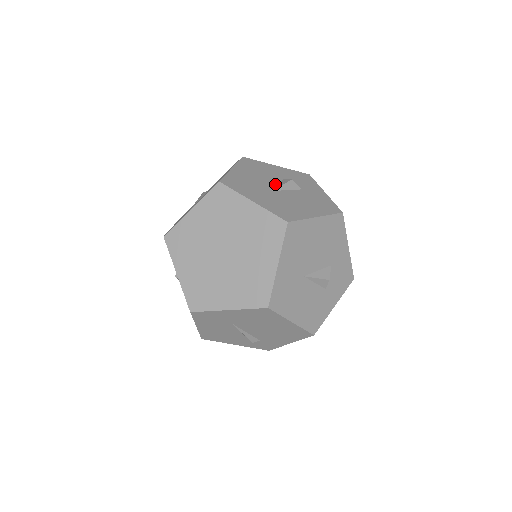
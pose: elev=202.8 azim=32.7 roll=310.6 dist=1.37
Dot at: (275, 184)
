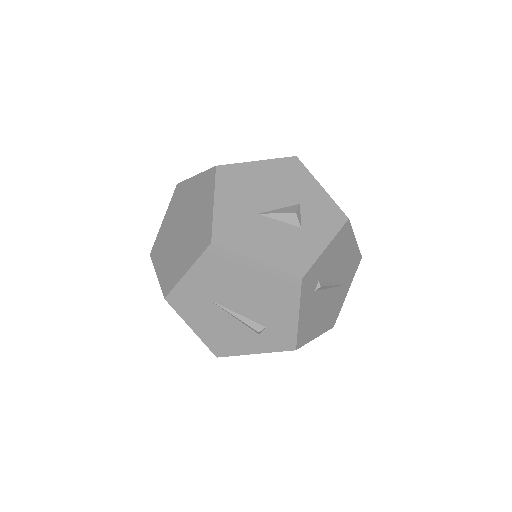
Dot at: occluded
